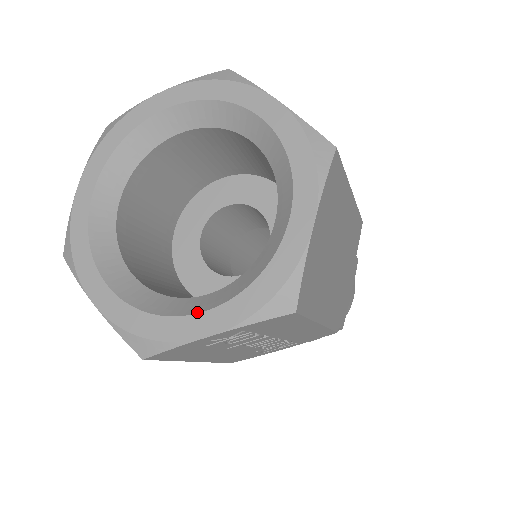
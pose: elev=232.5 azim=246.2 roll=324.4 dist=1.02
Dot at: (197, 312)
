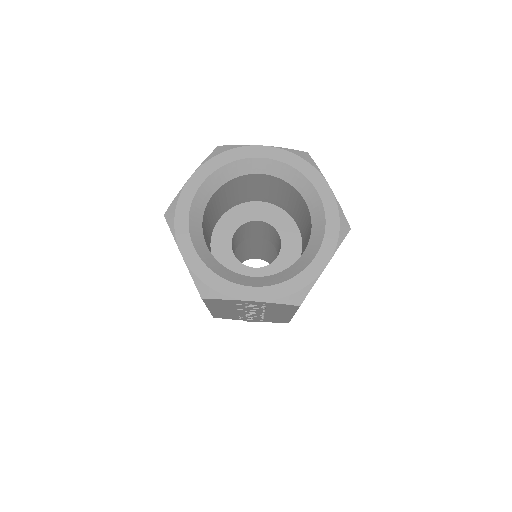
Dot at: (247, 285)
